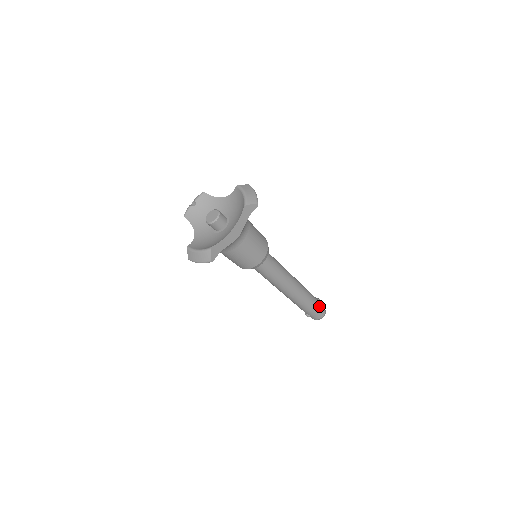
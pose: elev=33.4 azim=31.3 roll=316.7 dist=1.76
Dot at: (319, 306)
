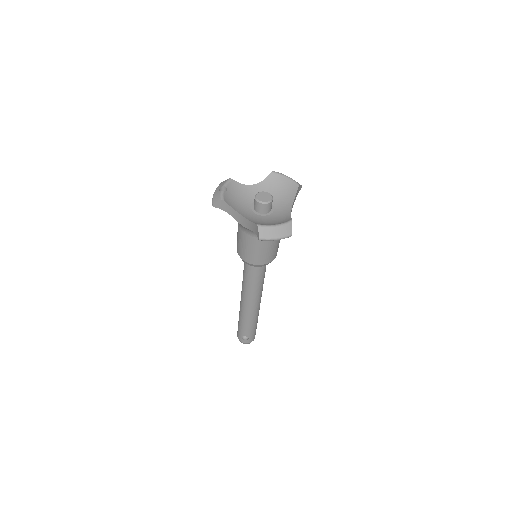
Dot at: occluded
